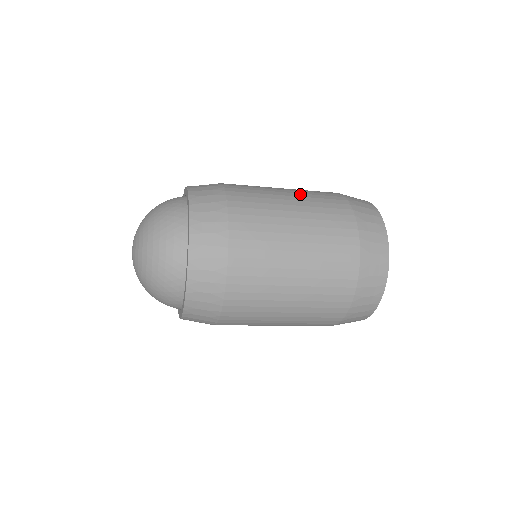
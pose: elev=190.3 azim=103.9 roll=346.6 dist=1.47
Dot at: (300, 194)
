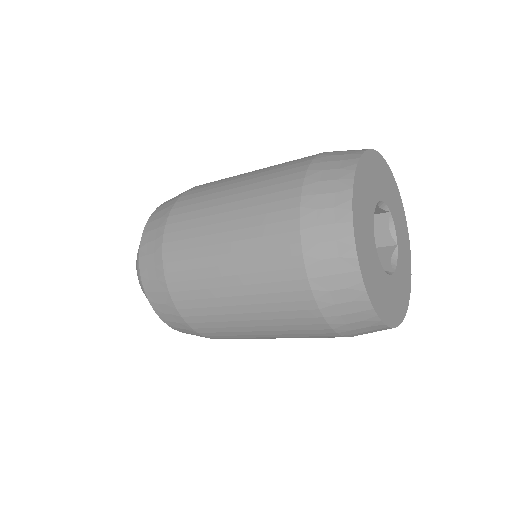
Dot at: occluded
